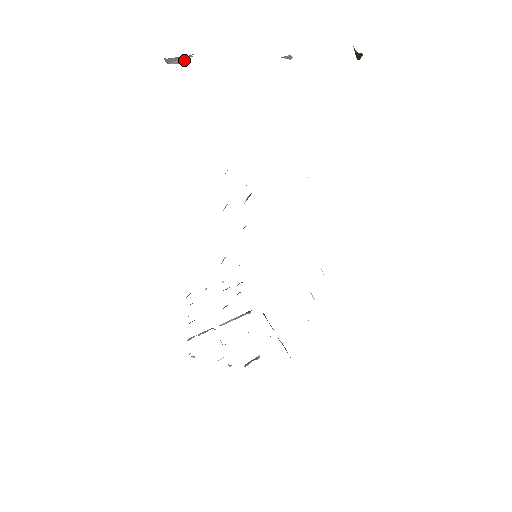
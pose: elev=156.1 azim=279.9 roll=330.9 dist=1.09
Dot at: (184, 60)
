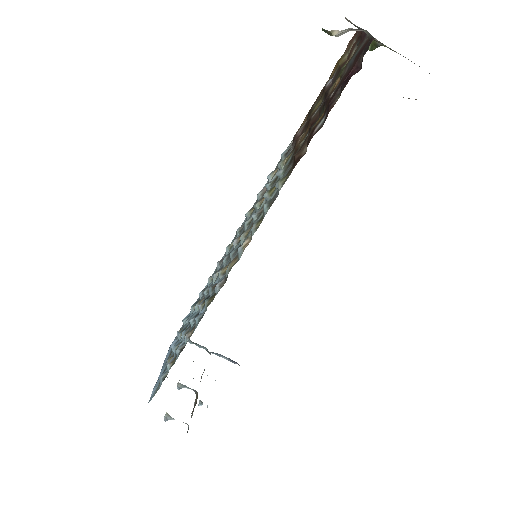
Dot at: occluded
